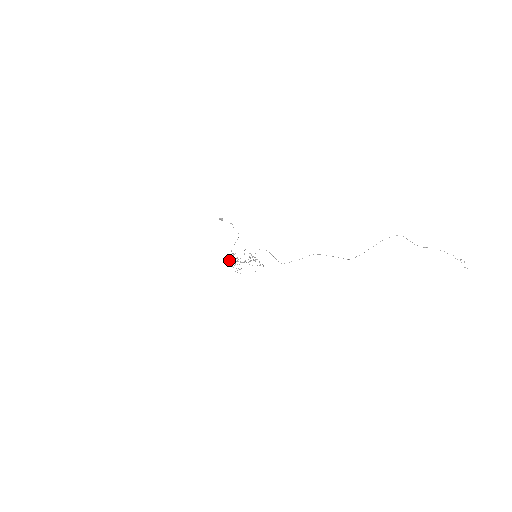
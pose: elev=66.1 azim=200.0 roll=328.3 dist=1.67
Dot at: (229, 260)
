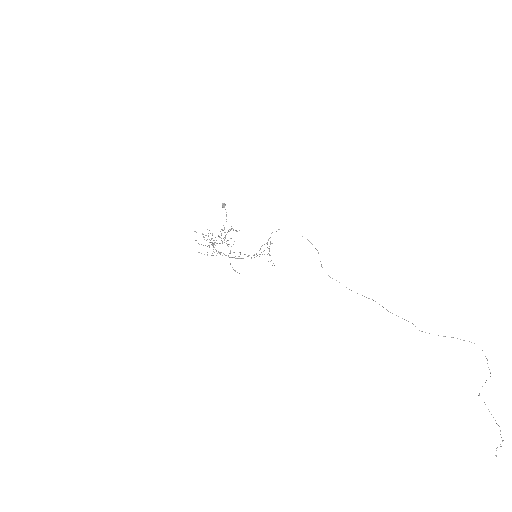
Dot at: (222, 229)
